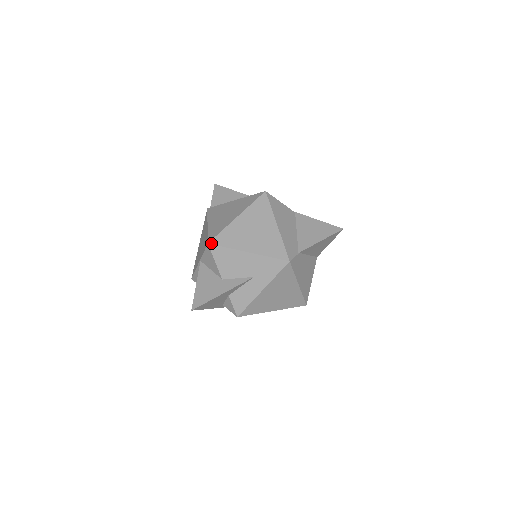
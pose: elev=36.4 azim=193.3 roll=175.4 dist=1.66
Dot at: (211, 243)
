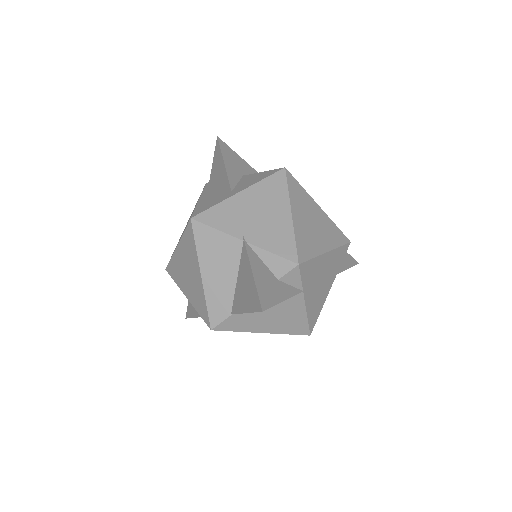
Dot at: (167, 270)
